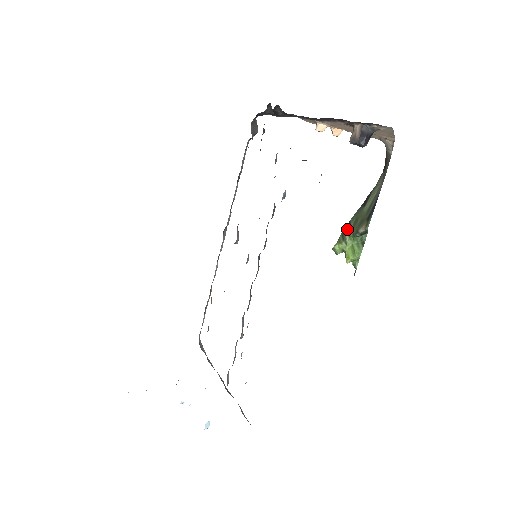
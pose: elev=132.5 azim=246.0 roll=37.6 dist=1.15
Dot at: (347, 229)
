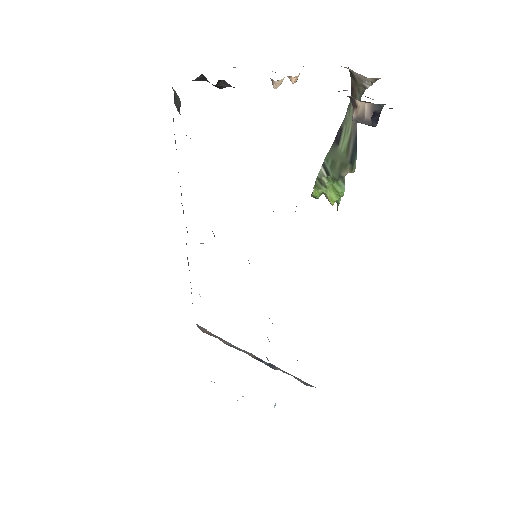
Dot at: (323, 173)
